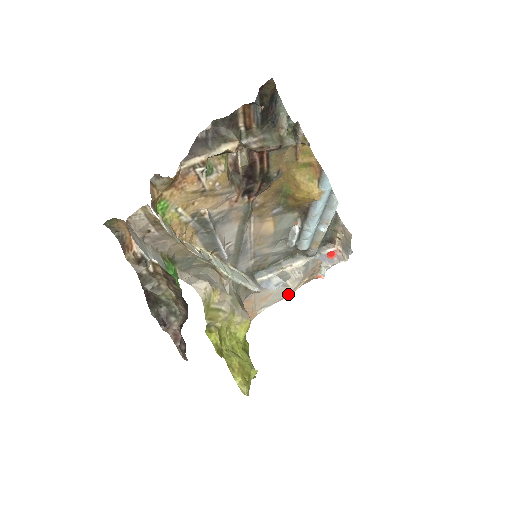
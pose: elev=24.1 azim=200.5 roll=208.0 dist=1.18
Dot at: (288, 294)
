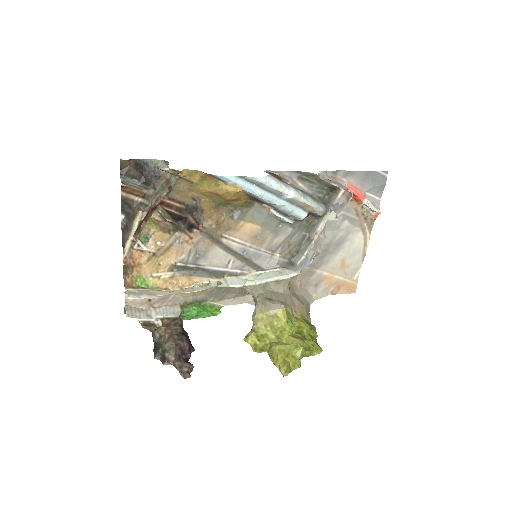
Dot at: (365, 247)
